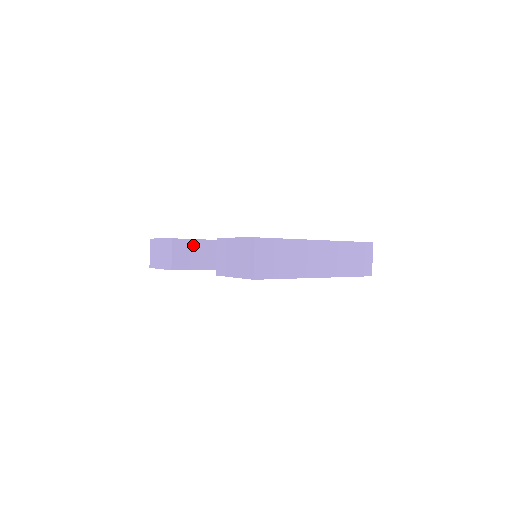
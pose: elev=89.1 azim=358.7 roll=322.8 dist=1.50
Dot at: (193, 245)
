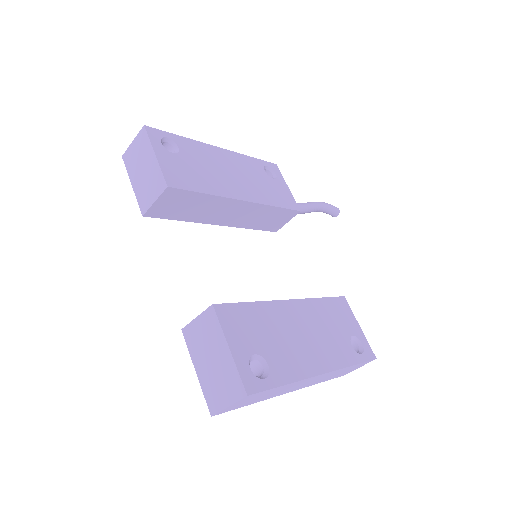
Dot at: (192, 197)
